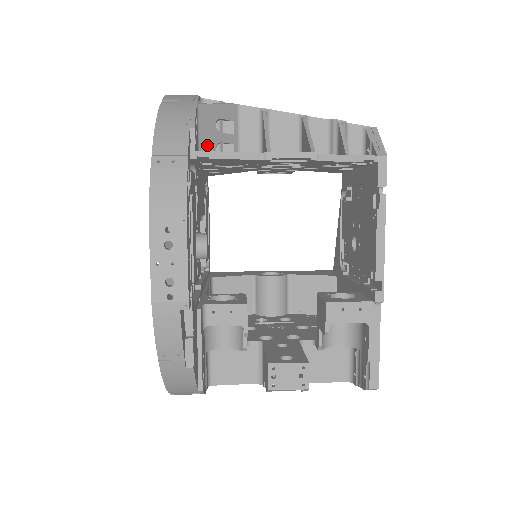
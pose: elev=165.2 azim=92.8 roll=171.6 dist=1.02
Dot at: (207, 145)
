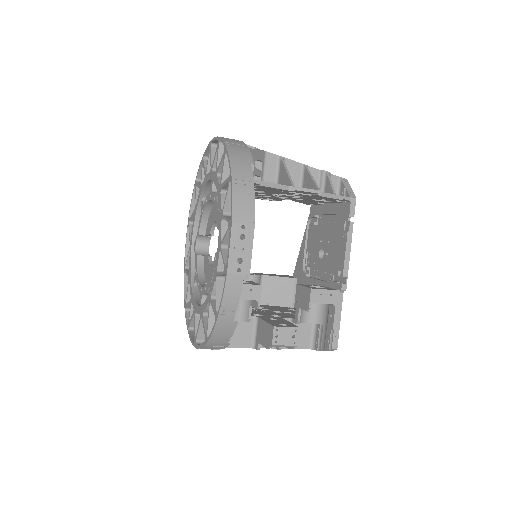
Dot at: occluded
